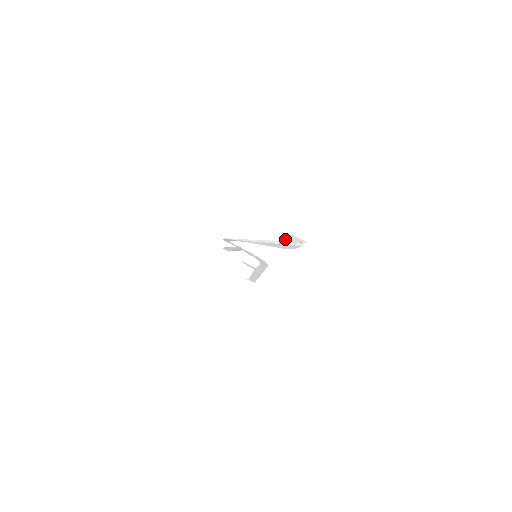
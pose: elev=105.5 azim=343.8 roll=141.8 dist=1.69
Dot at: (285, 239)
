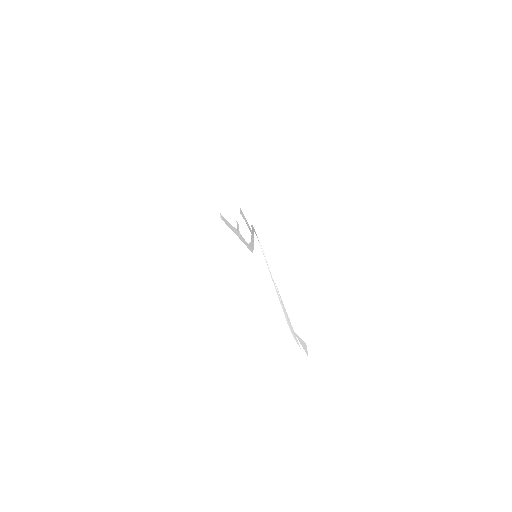
Dot at: occluded
